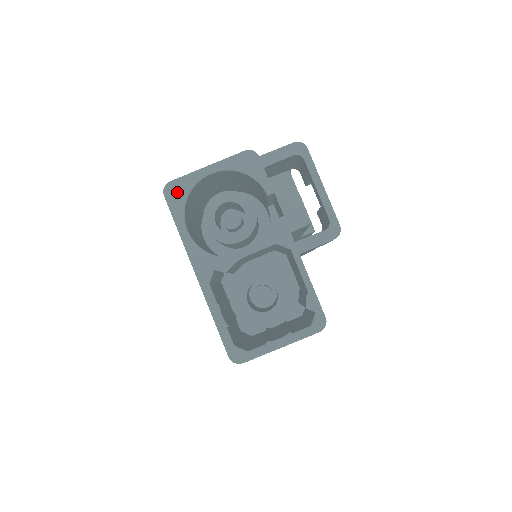
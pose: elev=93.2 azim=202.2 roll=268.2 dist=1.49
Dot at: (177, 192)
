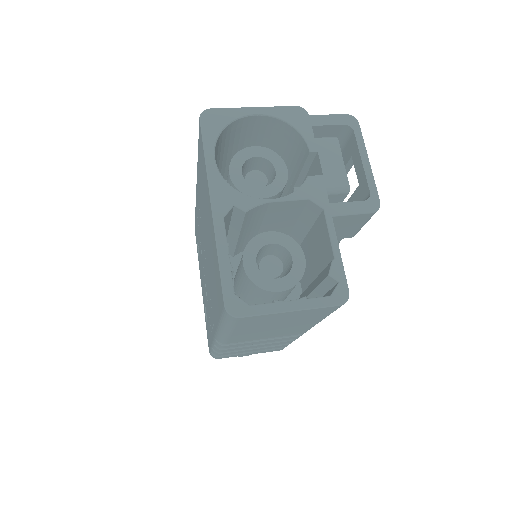
Dot at: (215, 120)
